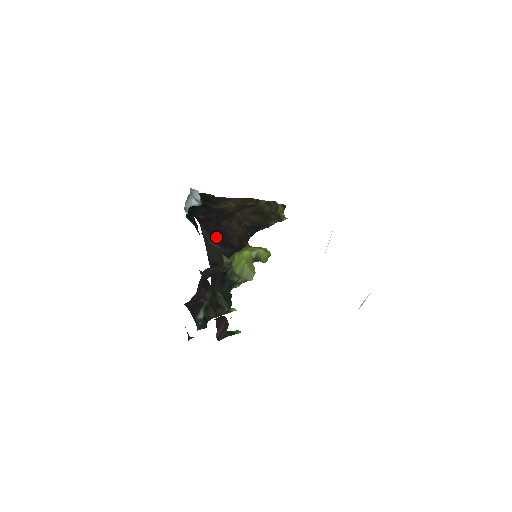
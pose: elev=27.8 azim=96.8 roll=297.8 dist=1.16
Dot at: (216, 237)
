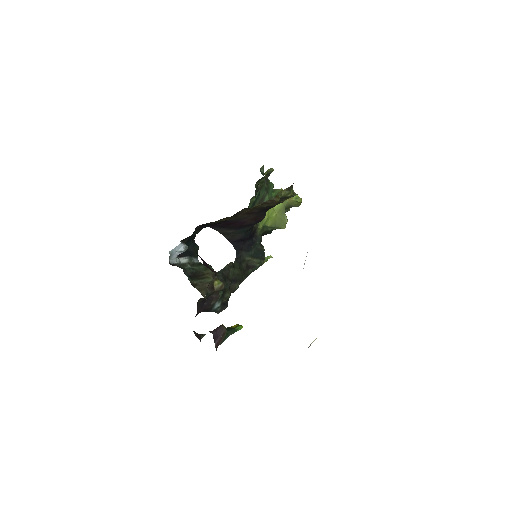
Dot at: (229, 227)
